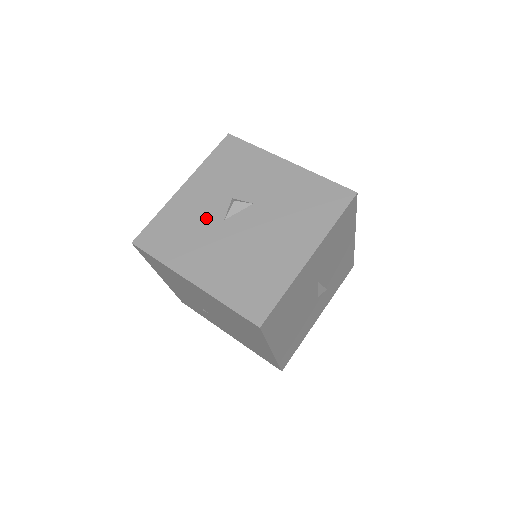
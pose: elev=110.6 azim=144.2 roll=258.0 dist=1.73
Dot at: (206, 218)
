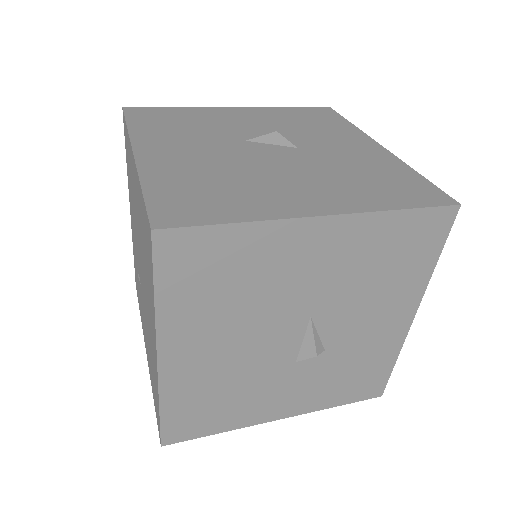
Dot at: (227, 130)
